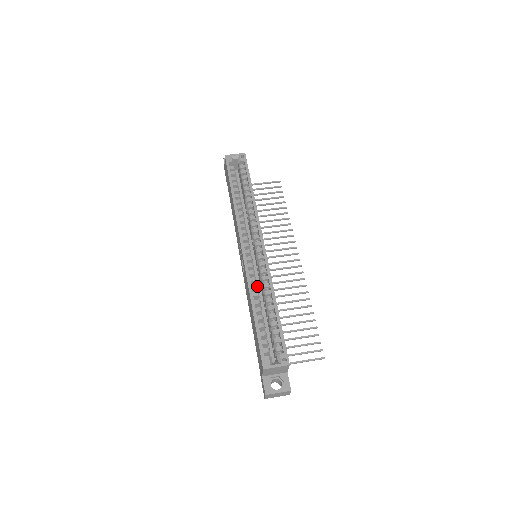
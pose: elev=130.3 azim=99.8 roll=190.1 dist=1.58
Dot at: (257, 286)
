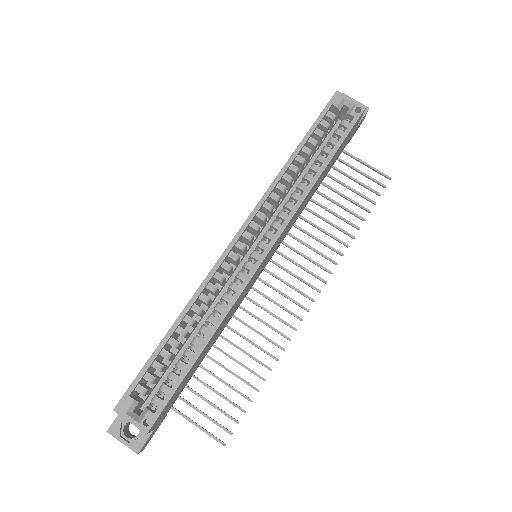
Dot at: (209, 300)
